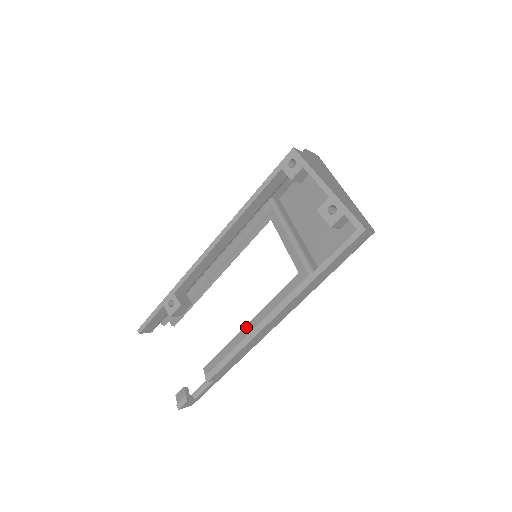
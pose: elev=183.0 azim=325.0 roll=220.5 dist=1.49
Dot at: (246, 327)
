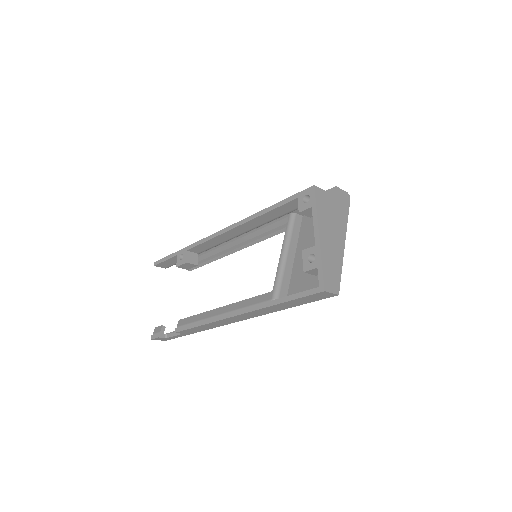
Dot at: (217, 309)
